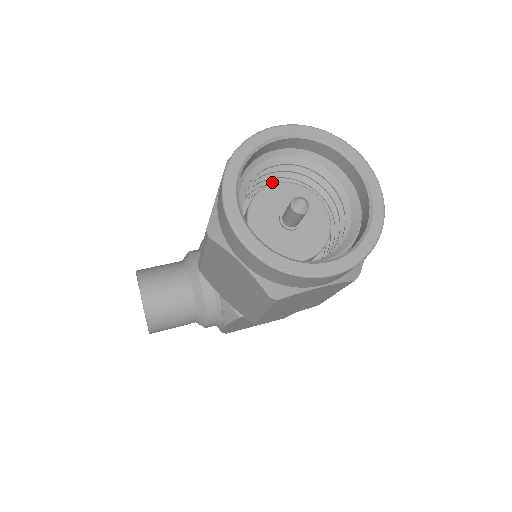
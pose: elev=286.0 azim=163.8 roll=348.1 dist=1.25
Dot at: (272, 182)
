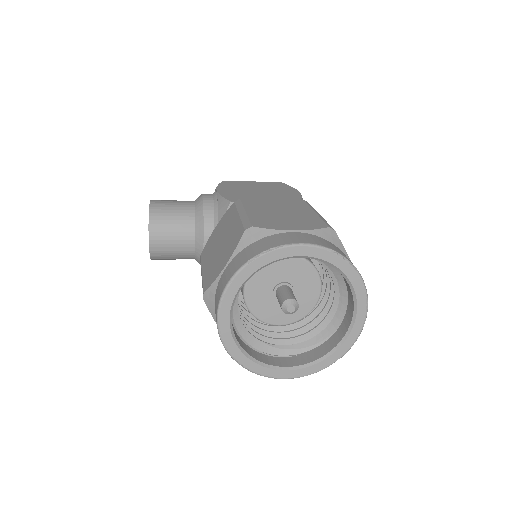
Dot at: occluded
